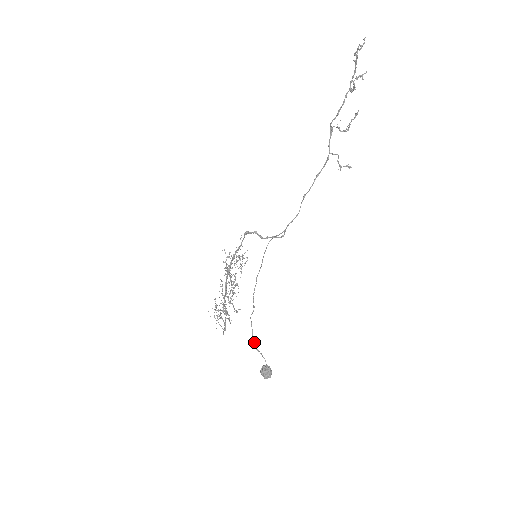
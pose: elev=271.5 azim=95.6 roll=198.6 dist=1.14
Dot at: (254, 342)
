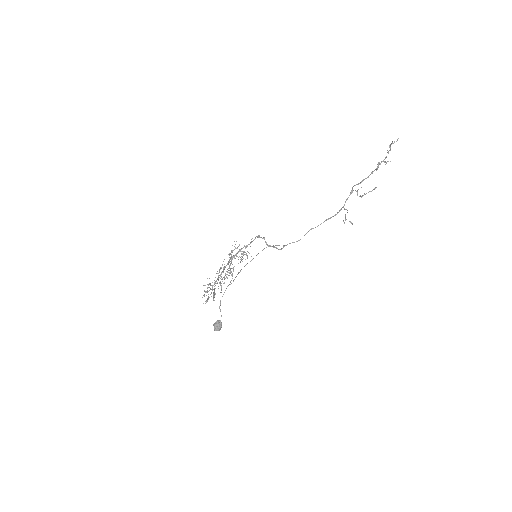
Dot at: (220, 302)
